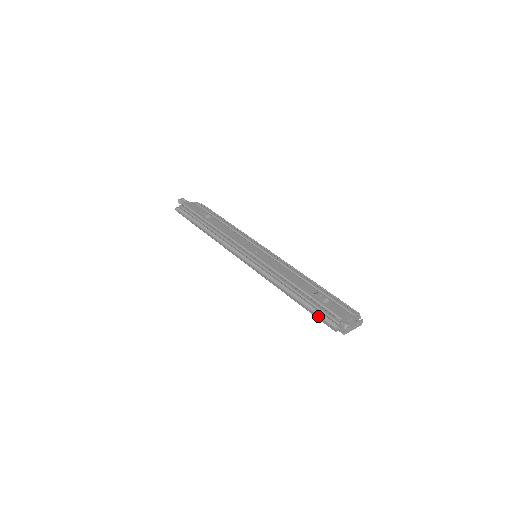
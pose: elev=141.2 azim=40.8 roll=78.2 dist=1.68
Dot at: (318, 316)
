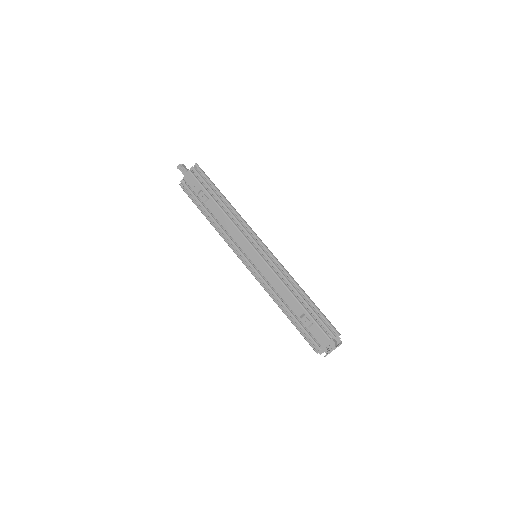
Dot at: (305, 339)
